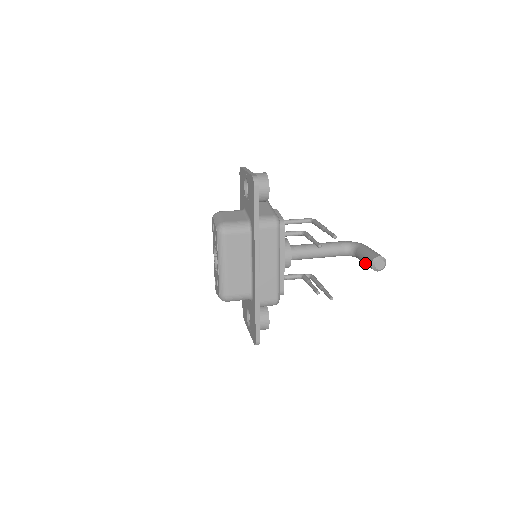
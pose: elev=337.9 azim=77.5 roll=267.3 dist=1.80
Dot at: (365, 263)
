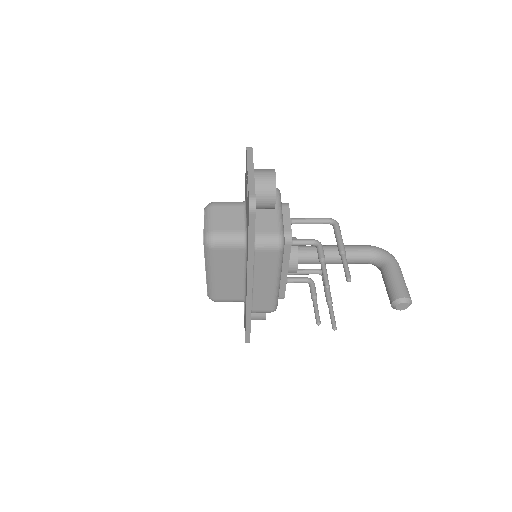
Dot at: (387, 292)
